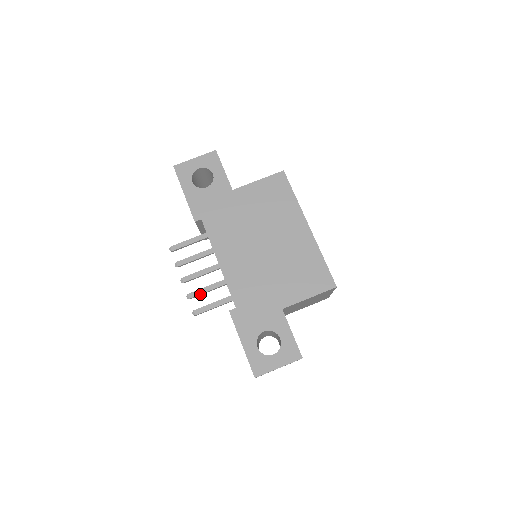
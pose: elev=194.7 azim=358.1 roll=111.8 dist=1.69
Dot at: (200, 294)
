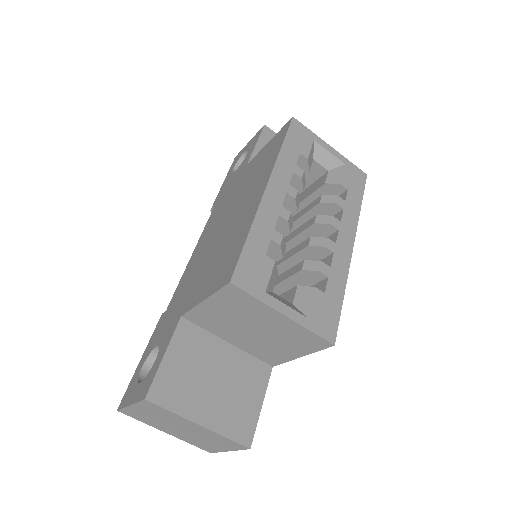
Dot at: occluded
